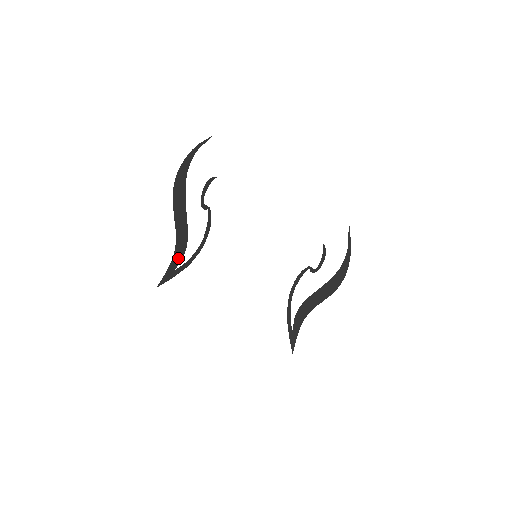
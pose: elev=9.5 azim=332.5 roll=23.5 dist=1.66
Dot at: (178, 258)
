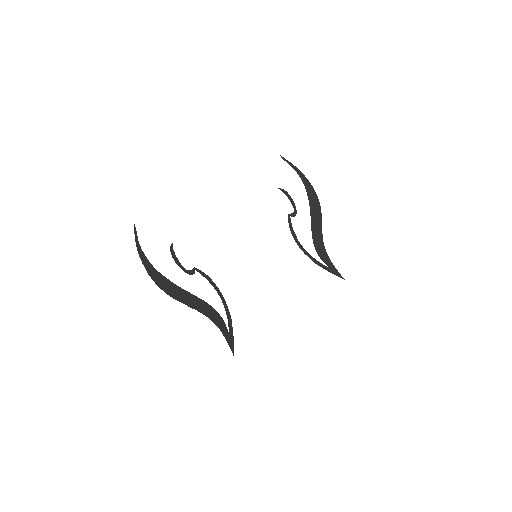
Dot at: (221, 324)
